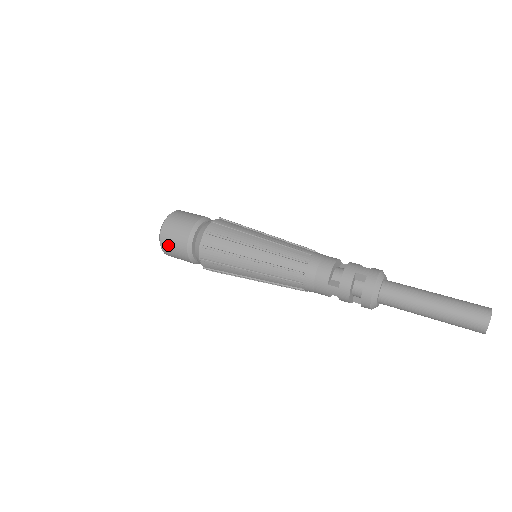
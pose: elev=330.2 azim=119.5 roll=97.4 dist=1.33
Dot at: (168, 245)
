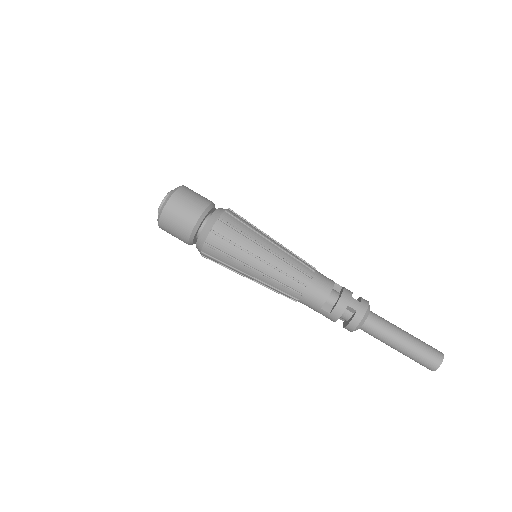
Dot at: (168, 228)
